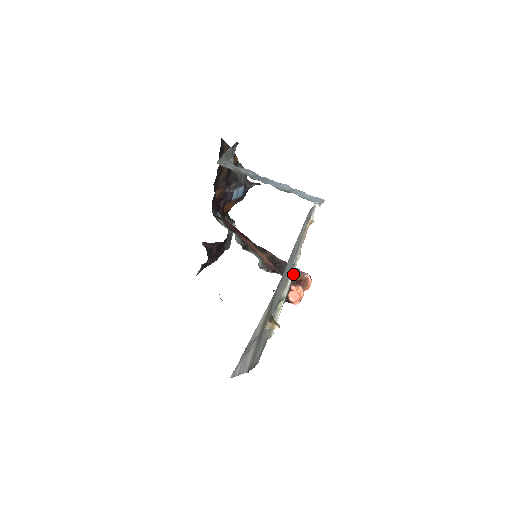
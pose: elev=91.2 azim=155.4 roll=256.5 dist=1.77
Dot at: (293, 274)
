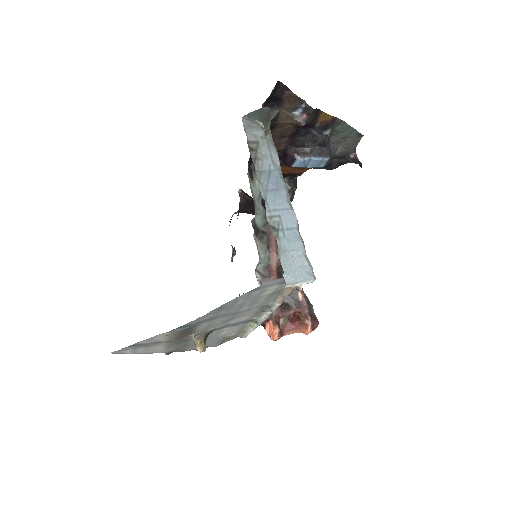
Dot at: (292, 307)
